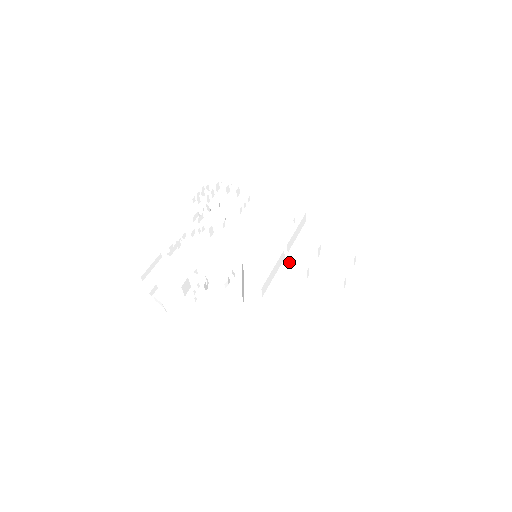
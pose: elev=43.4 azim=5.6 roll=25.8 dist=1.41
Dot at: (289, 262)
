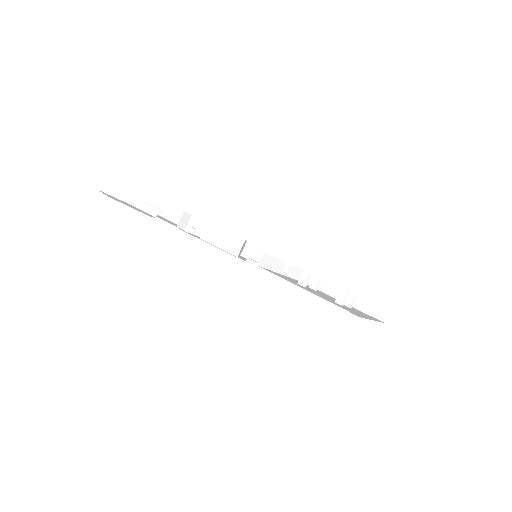
Dot at: occluded
